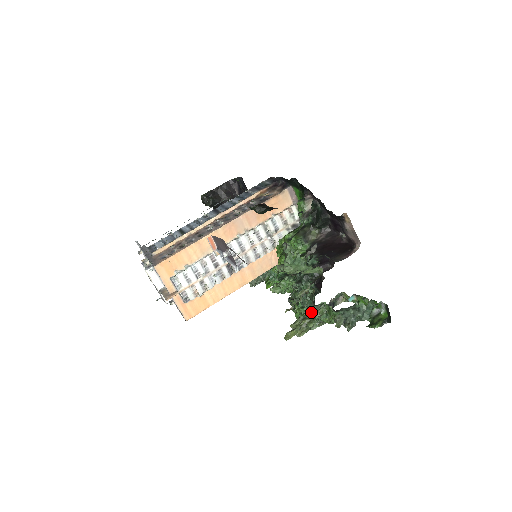
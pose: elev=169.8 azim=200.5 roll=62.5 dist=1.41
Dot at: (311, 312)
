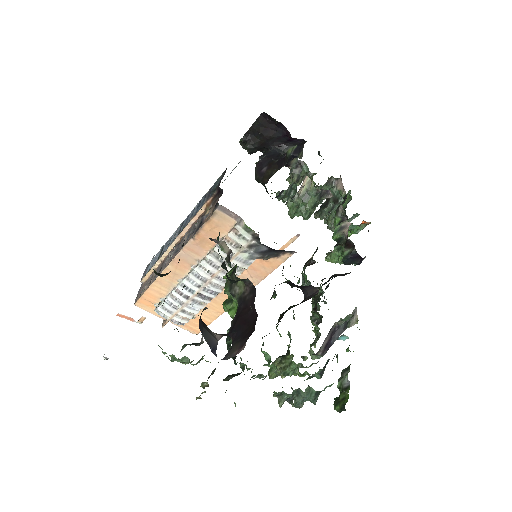
Dot at: occluded
